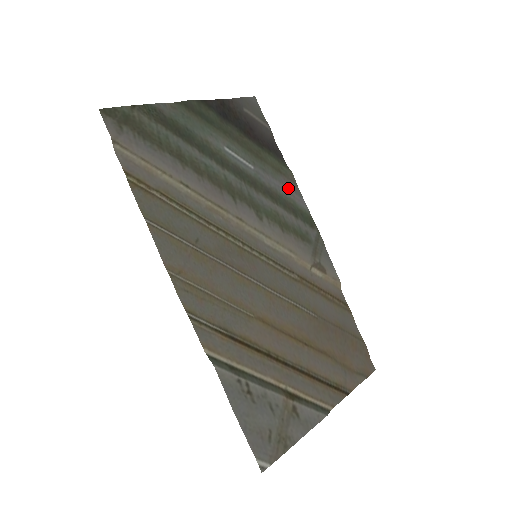
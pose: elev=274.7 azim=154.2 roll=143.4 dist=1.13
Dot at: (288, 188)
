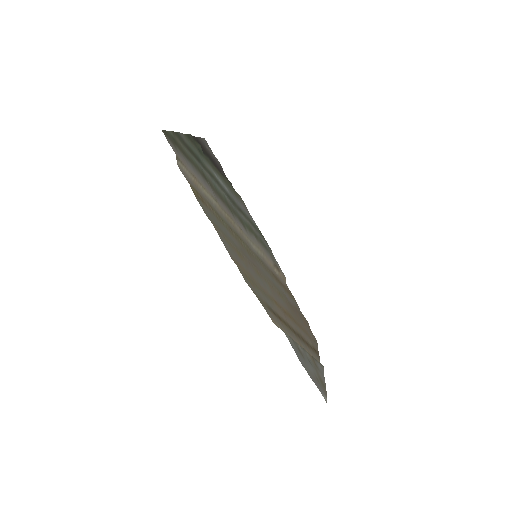
Dot at: (245, 209)
